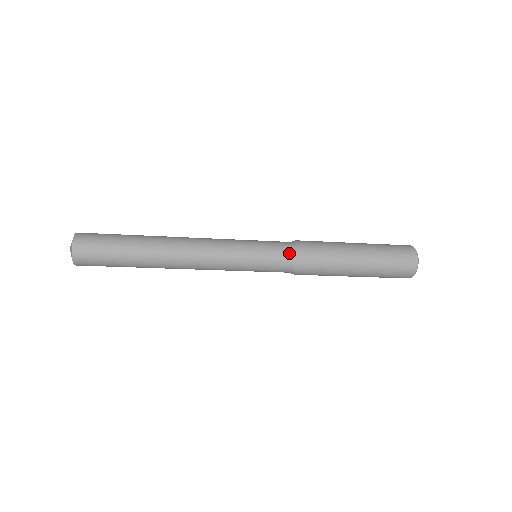
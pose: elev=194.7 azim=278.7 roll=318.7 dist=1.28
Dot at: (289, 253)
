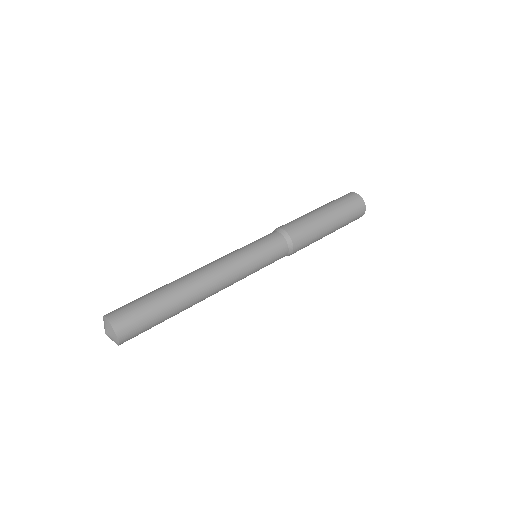
Dot at: (286, 253)
